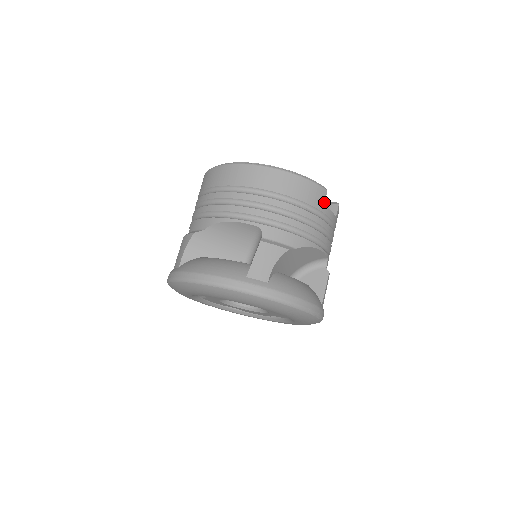
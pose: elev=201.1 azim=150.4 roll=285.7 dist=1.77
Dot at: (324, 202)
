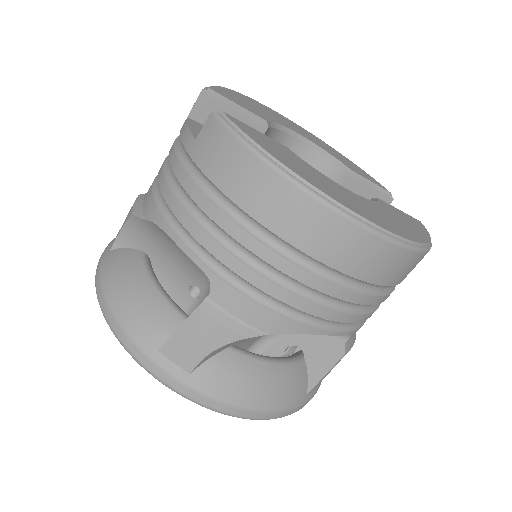
Dot at: occluded
